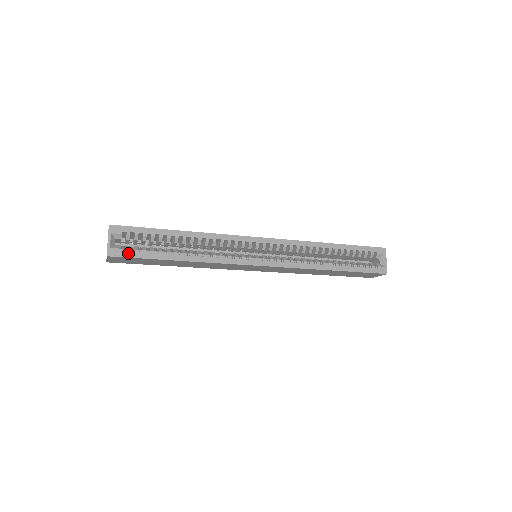
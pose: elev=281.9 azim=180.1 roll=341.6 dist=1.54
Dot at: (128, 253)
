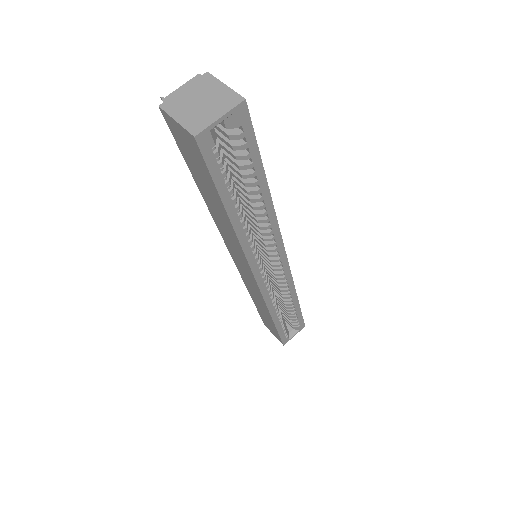
Dot at: (213, 159)
